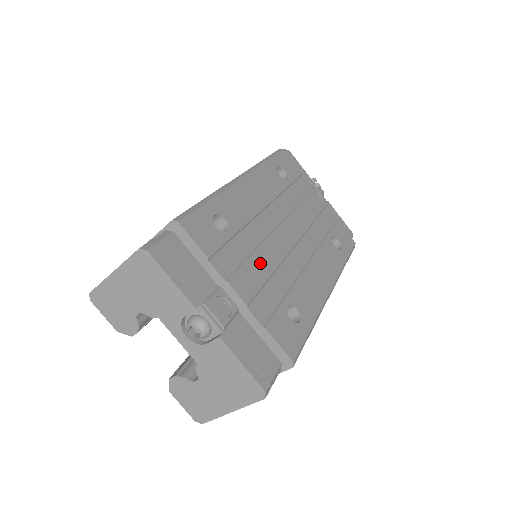
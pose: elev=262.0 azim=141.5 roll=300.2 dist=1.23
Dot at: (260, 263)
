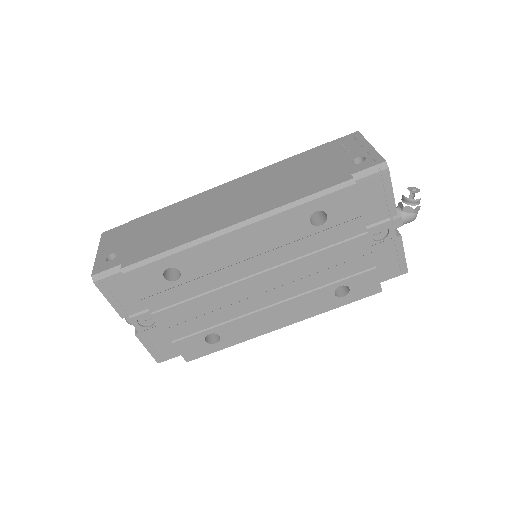
Dot at: (200, 304)
